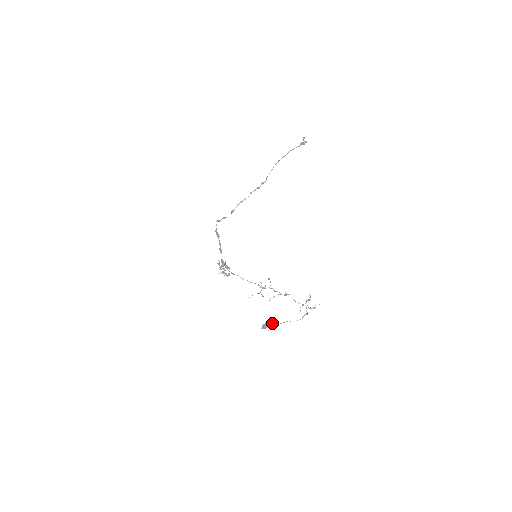
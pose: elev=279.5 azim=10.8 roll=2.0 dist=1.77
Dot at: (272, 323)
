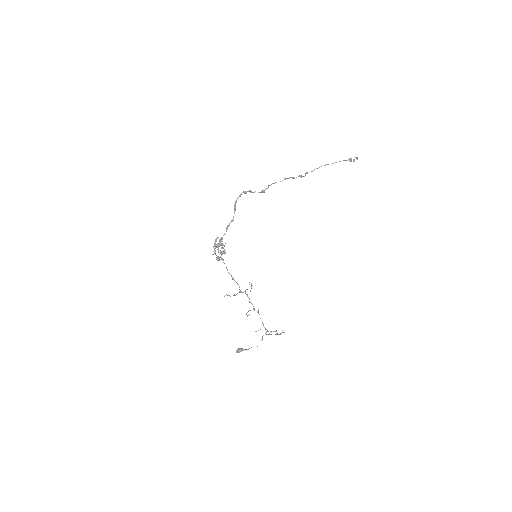
Dot at: (246, 349)
